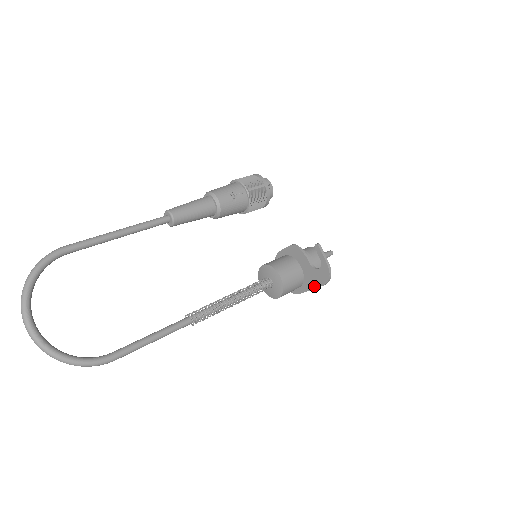
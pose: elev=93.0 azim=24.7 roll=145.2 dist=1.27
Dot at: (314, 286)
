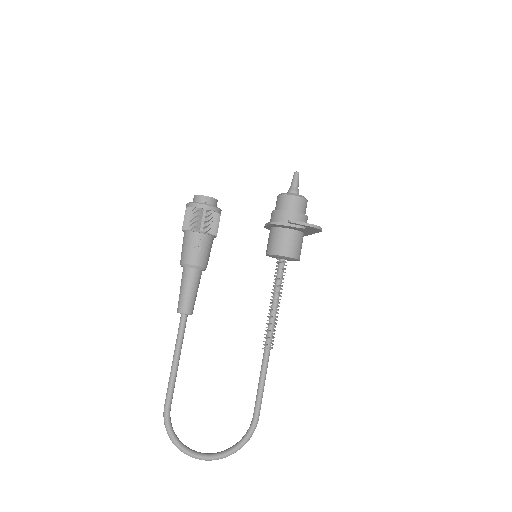
Dot at: (314, 233)
